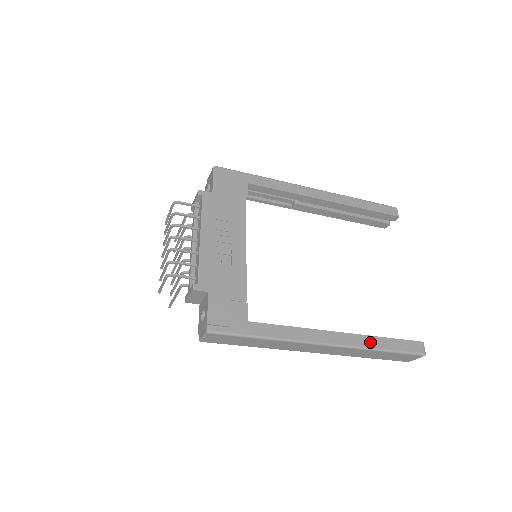
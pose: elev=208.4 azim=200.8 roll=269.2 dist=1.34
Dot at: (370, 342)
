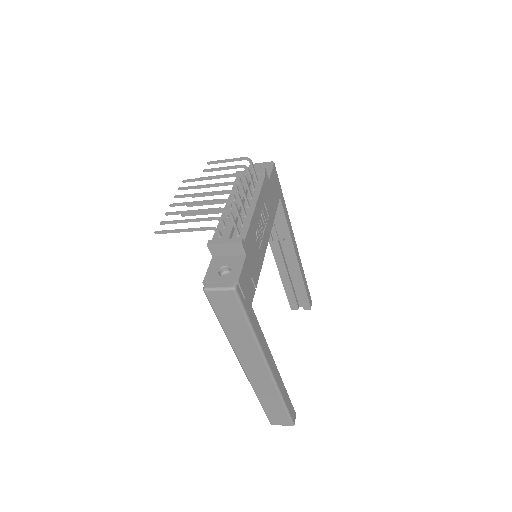
Dot at: (283, 390)
